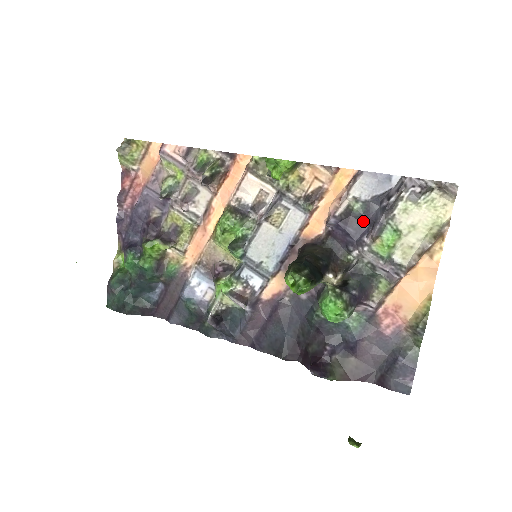
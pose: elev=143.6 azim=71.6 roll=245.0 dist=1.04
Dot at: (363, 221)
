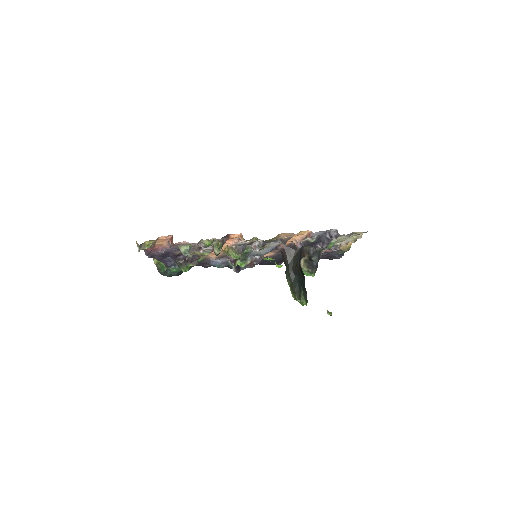
Dot at: (317, 242)
